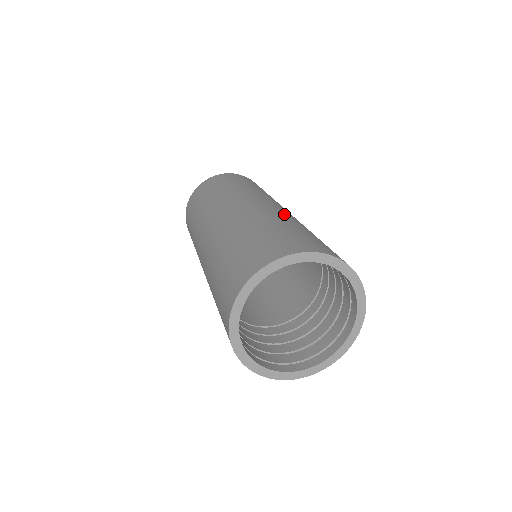
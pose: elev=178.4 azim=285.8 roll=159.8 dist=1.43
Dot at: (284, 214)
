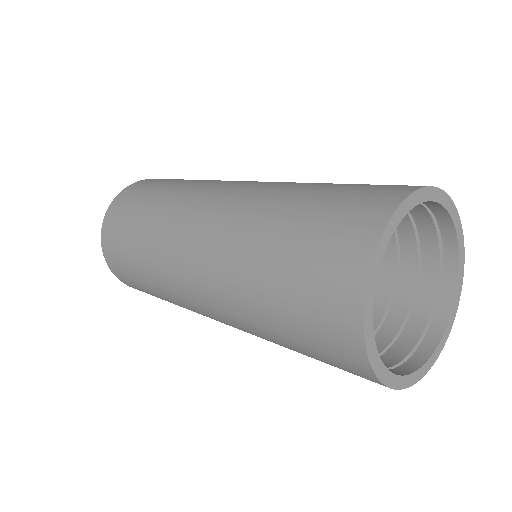
Dot at: occluded
